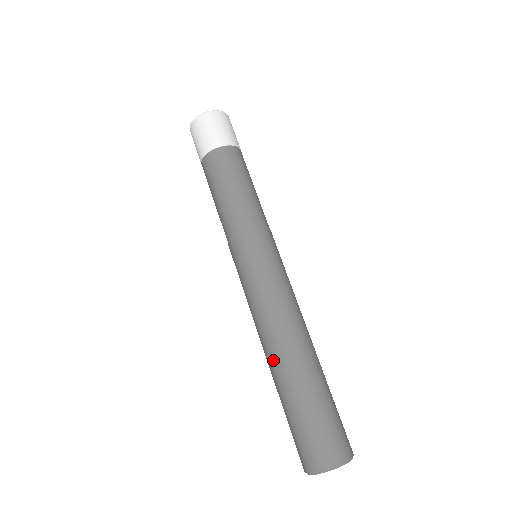
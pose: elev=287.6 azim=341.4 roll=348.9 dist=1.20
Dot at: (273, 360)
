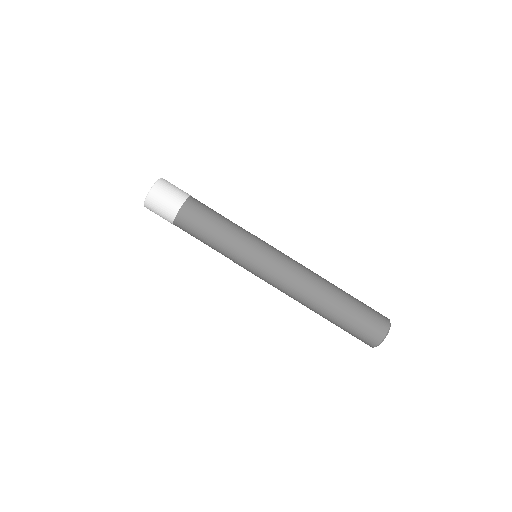
Dot at: (318, 305)
